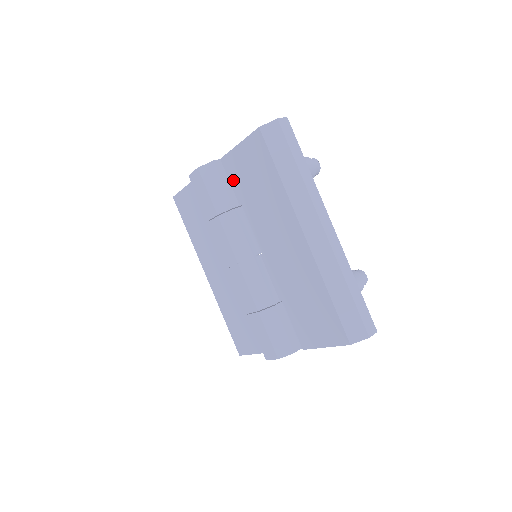
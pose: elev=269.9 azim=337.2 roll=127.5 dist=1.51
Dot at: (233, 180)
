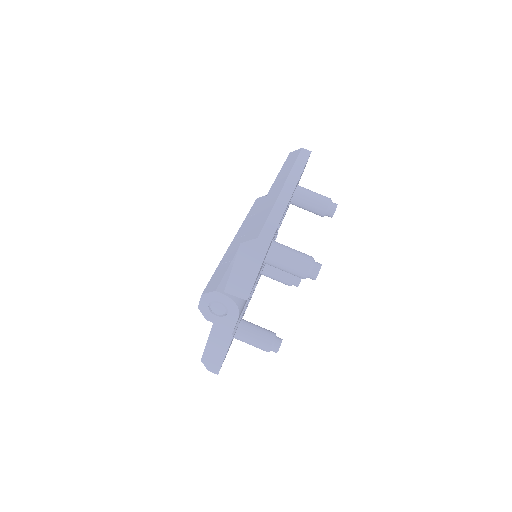
Dot at: occluded
